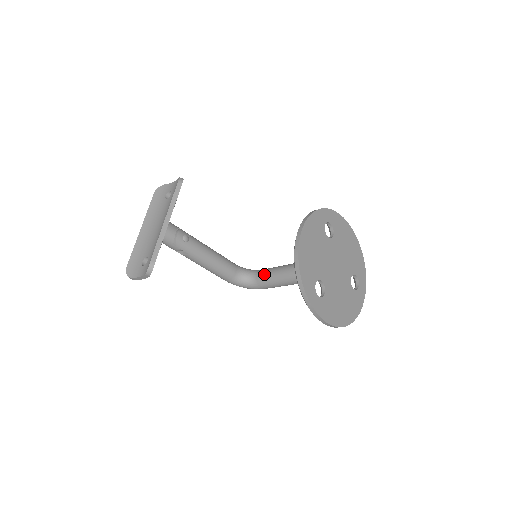
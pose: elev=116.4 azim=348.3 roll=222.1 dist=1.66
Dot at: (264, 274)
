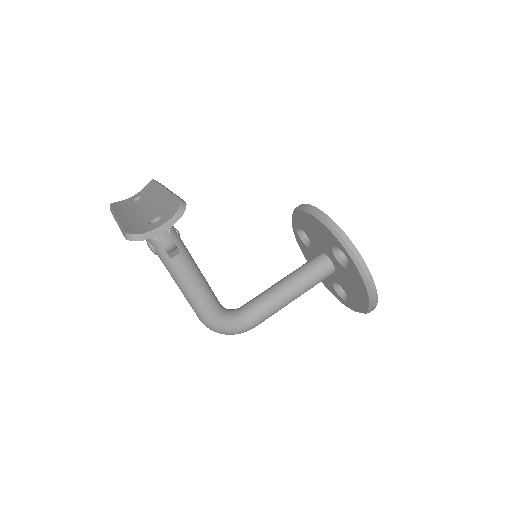
Dot at: (254, 300)
